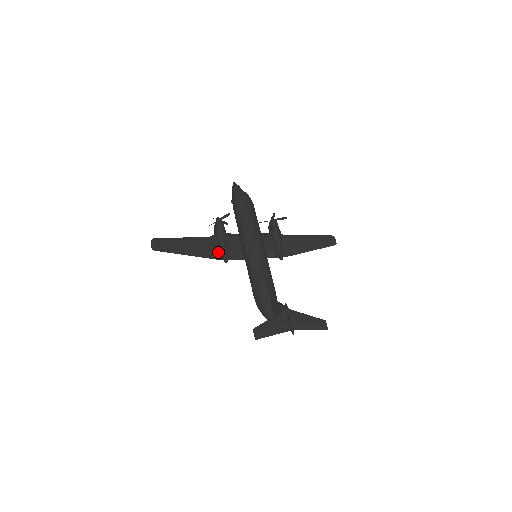
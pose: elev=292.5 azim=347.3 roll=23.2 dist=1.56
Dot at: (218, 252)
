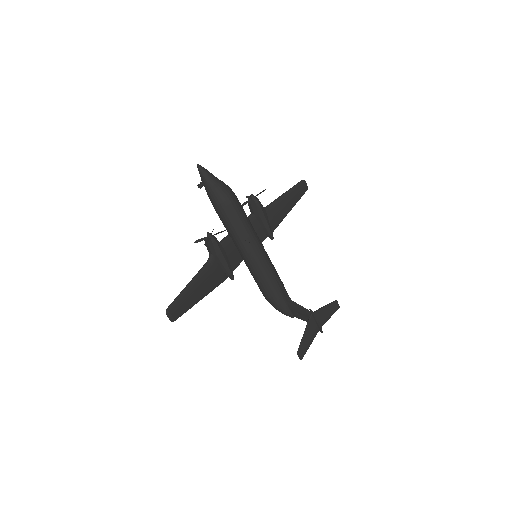
Dot at: (222, 273)
